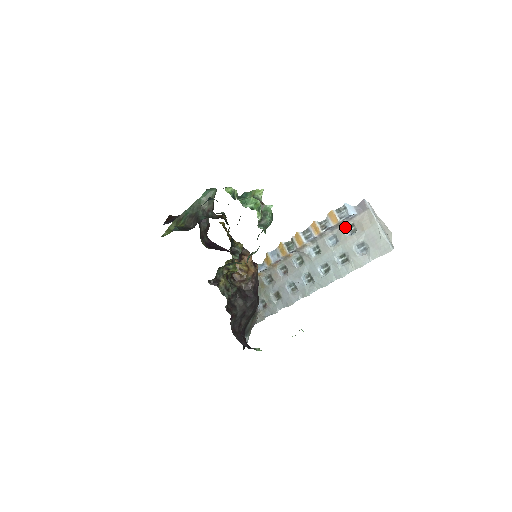
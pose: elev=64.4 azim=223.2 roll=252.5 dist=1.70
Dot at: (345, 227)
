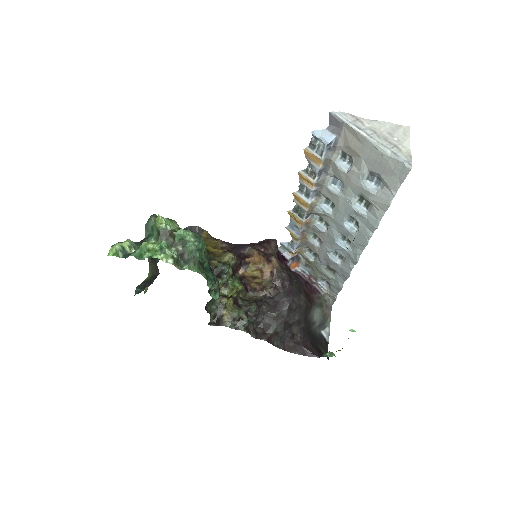
Dot at: (337, 161)
